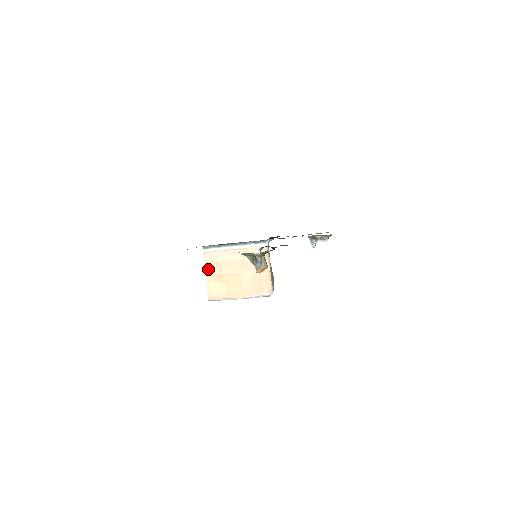
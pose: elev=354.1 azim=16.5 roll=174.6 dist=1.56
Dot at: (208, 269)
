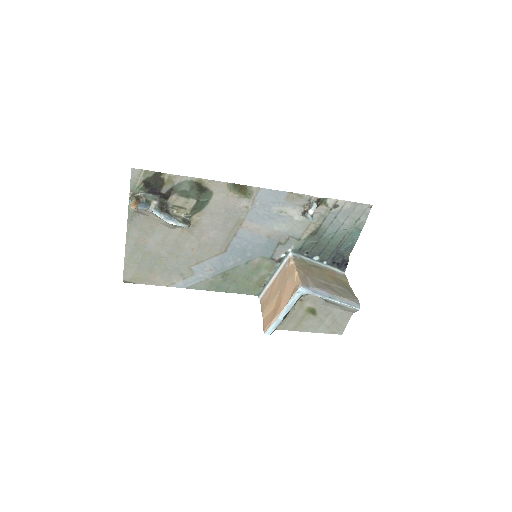
Dot at: (263, 309)
